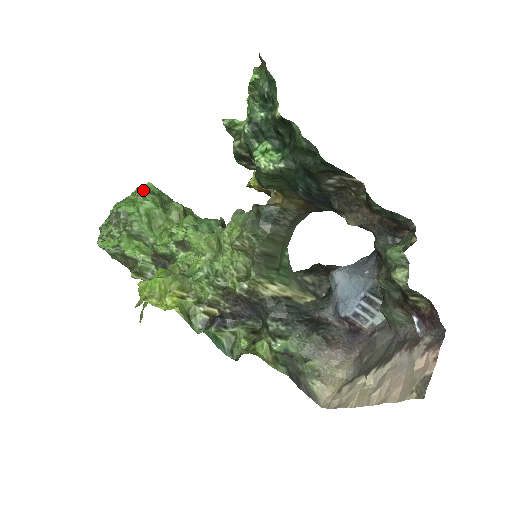
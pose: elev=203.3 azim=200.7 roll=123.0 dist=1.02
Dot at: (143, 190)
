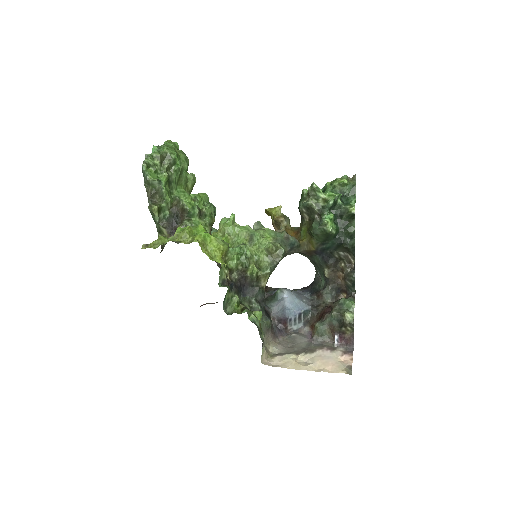
Dot at: occluded
